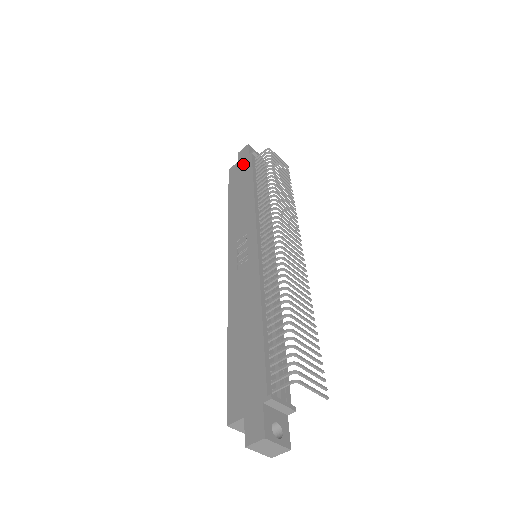
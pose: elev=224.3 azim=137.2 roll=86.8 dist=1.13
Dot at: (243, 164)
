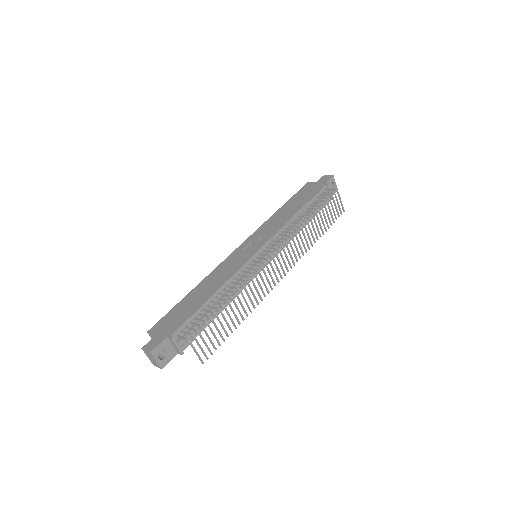
Dot at: (315, 187)
